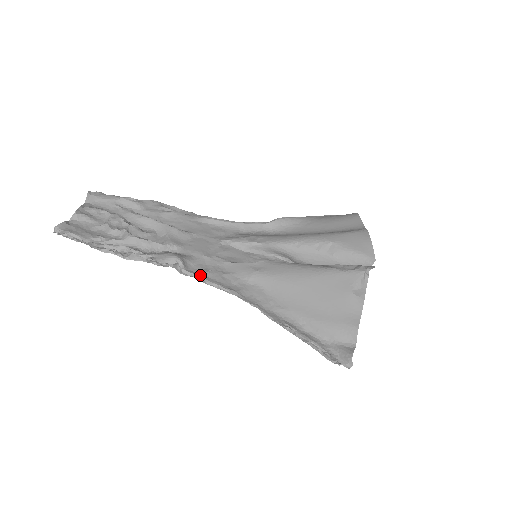
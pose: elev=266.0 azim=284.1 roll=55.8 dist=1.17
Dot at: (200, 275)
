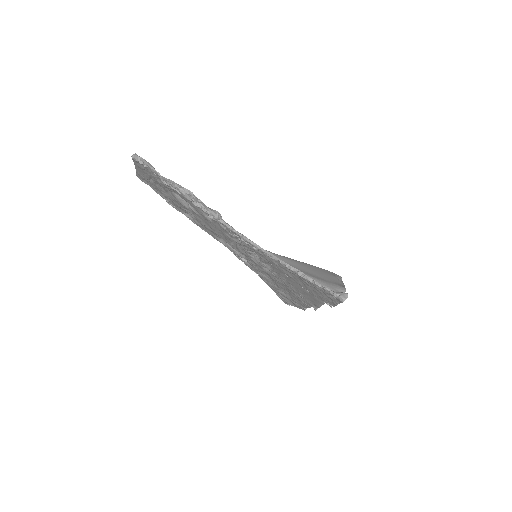
Dot at: (232, 227)
